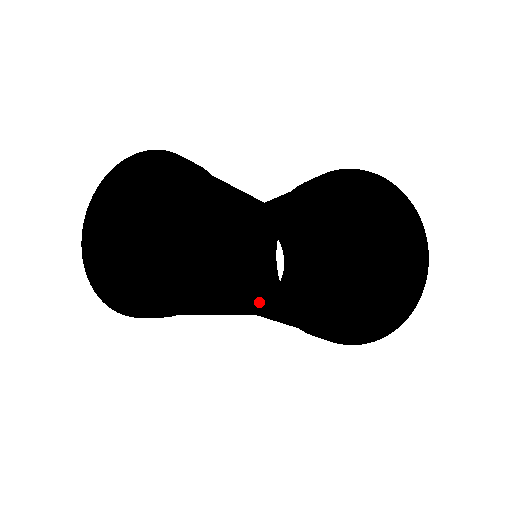
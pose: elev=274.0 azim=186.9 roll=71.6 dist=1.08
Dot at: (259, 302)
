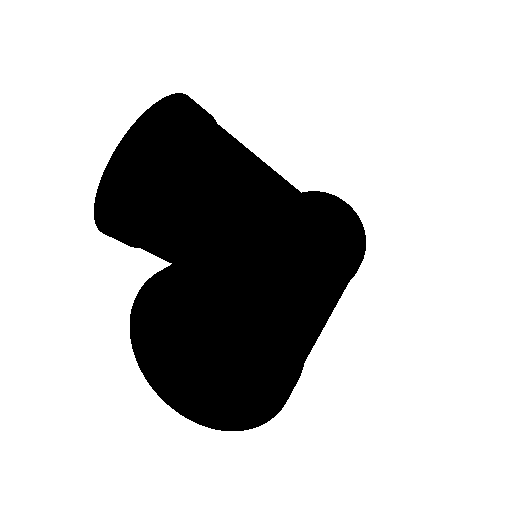
Dot at: (184, 287)
